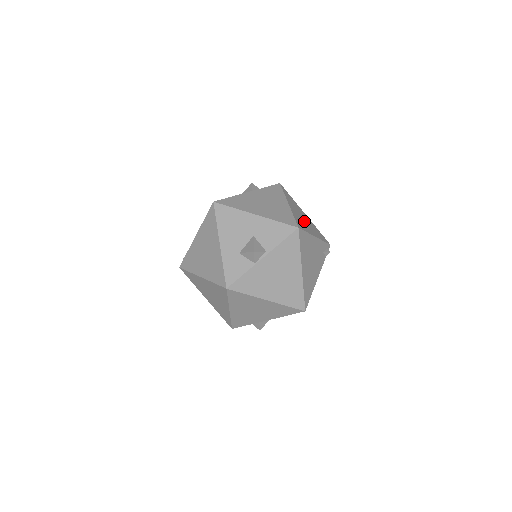
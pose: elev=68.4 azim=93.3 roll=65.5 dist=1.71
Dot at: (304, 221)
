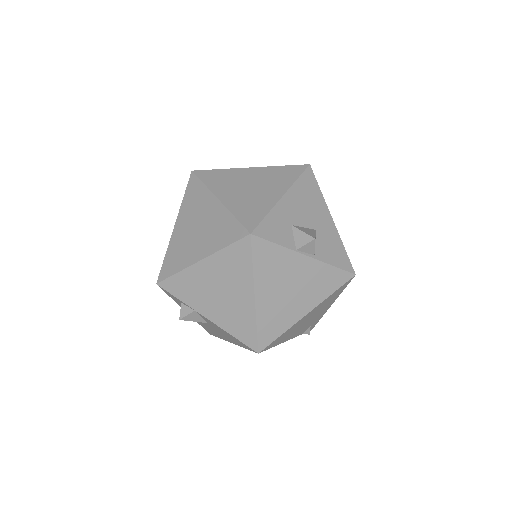
Dot at: occluded
